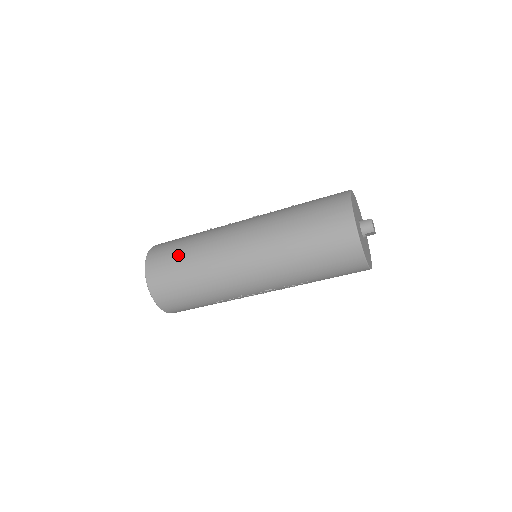
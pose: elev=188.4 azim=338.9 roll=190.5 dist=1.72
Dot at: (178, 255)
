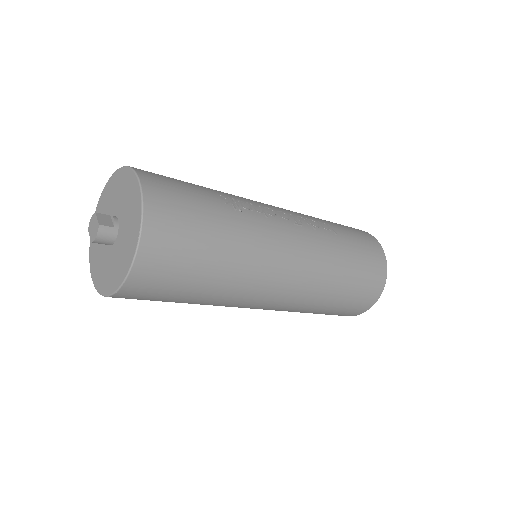
Dot at: (201, 266)
